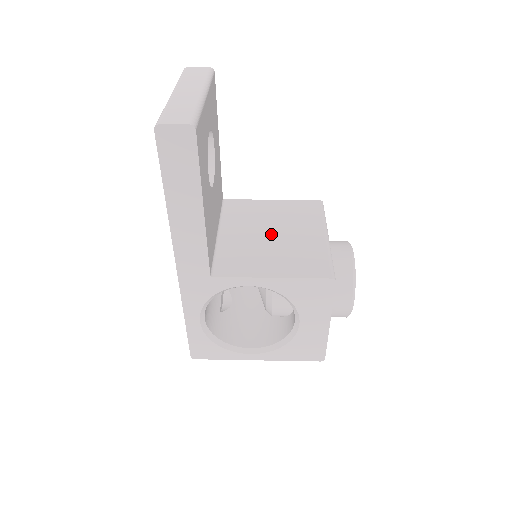
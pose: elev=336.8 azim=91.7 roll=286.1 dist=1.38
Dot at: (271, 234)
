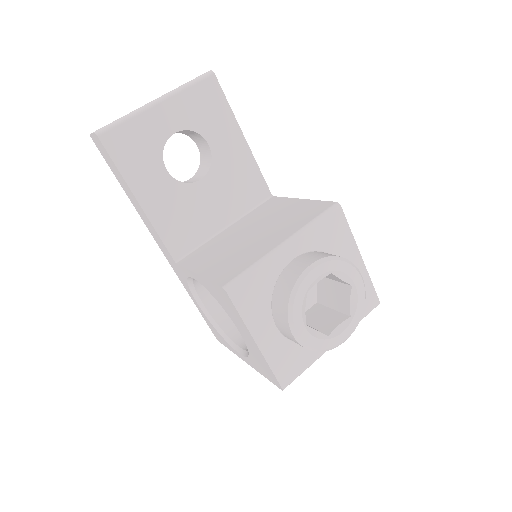
Dot at: (251, 234)
